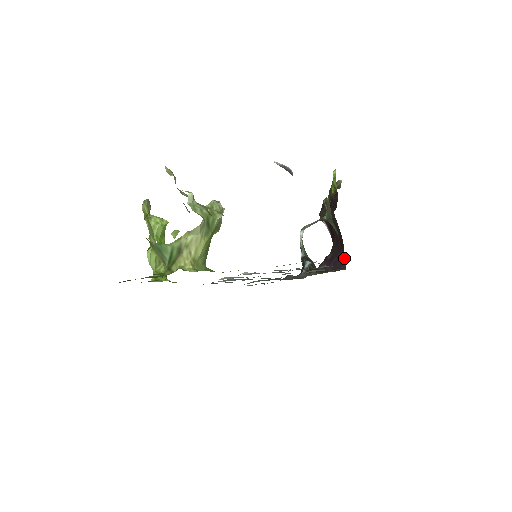
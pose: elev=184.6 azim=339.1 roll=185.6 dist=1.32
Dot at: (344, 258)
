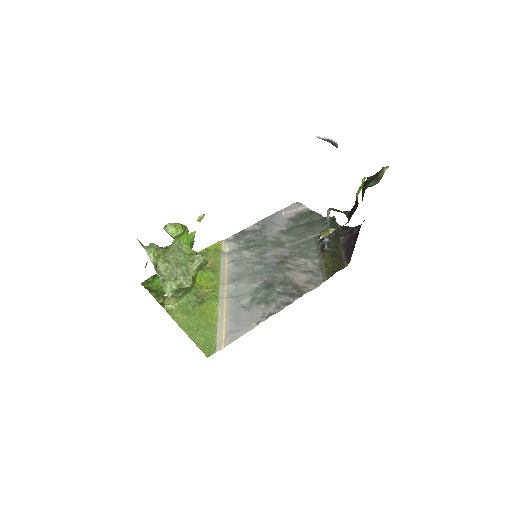
Dot at: occluded
